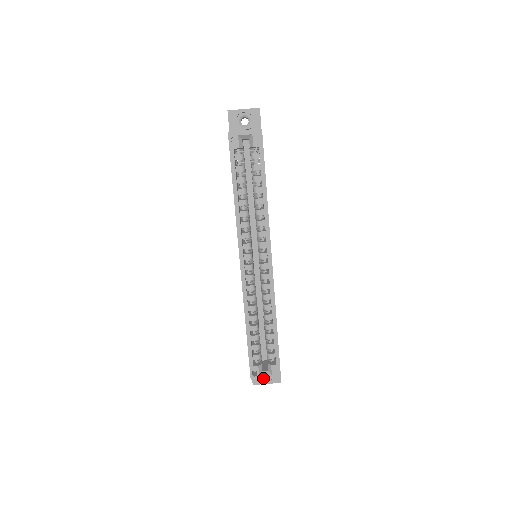
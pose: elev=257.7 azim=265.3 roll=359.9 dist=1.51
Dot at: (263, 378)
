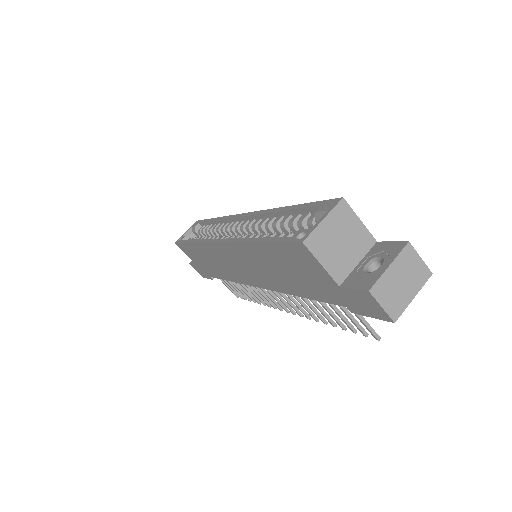
Dot at: (319, 224)
